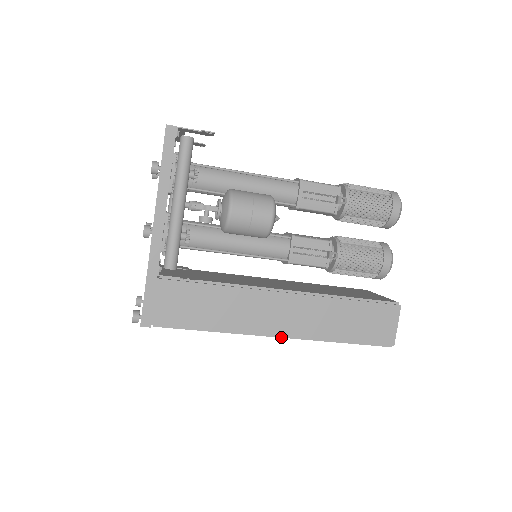
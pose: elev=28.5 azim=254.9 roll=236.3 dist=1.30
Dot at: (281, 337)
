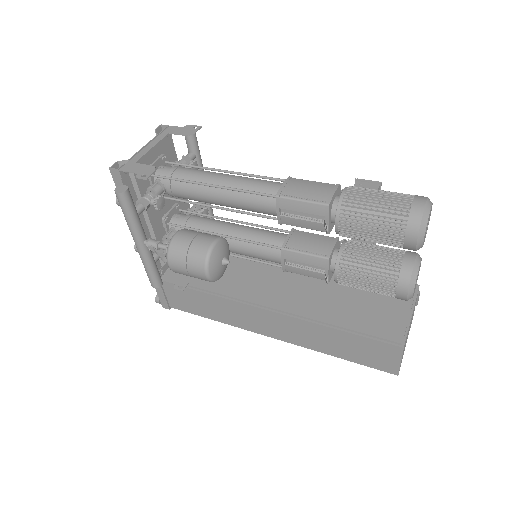
Dot at: (274, 338)
